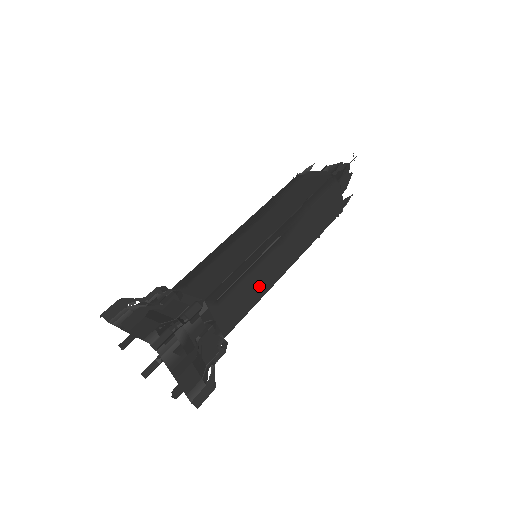
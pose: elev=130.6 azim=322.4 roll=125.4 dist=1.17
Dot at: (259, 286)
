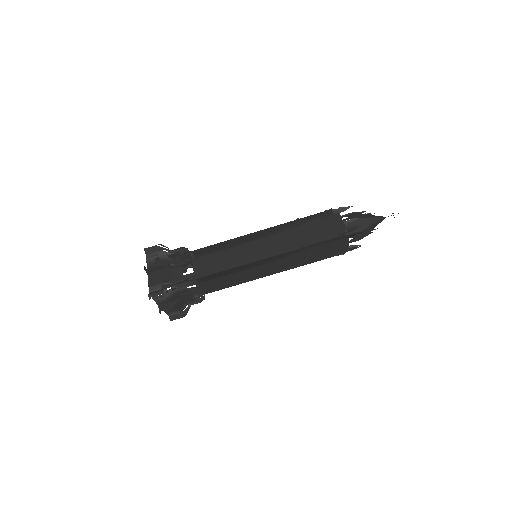
Dot at: (242, 279)
